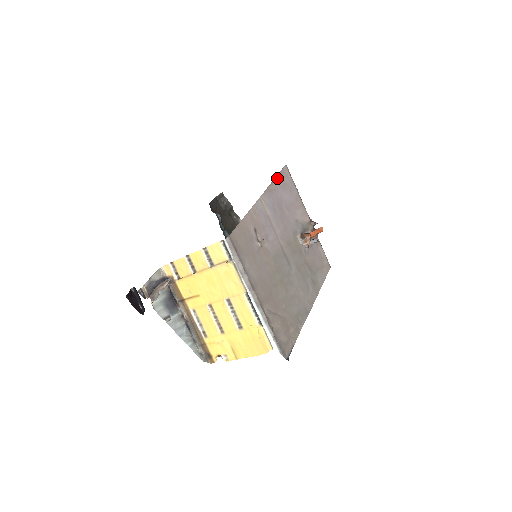
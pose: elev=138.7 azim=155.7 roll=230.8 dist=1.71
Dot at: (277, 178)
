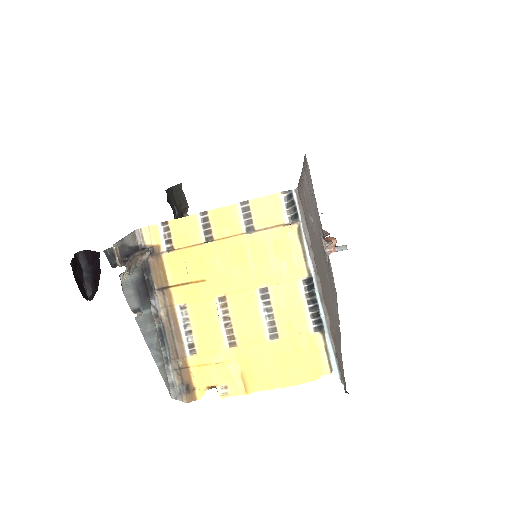
Dot at: occluded
